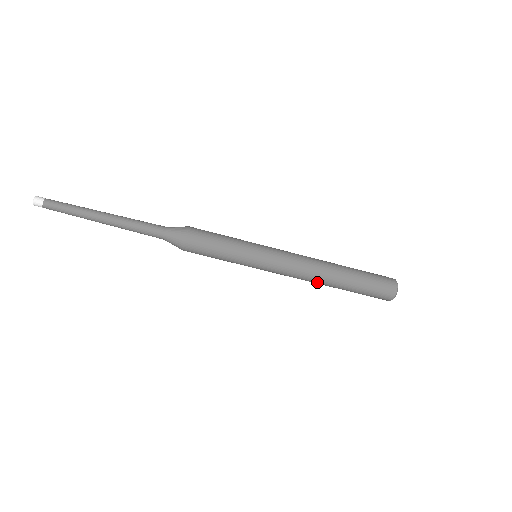
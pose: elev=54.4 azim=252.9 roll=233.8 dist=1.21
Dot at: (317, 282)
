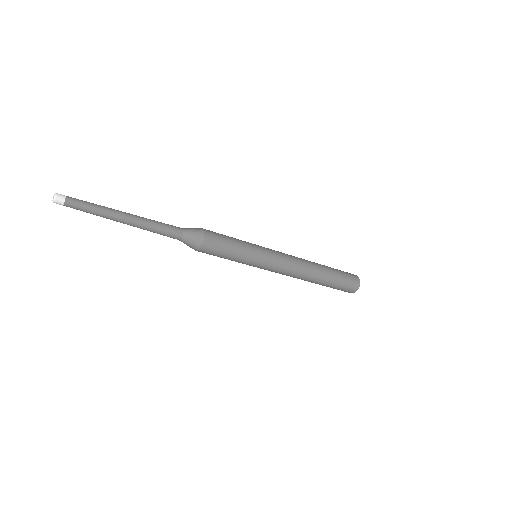
Dot at: (301, 279)
